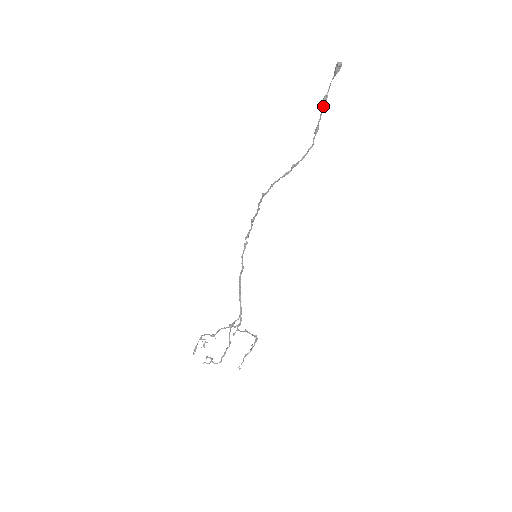
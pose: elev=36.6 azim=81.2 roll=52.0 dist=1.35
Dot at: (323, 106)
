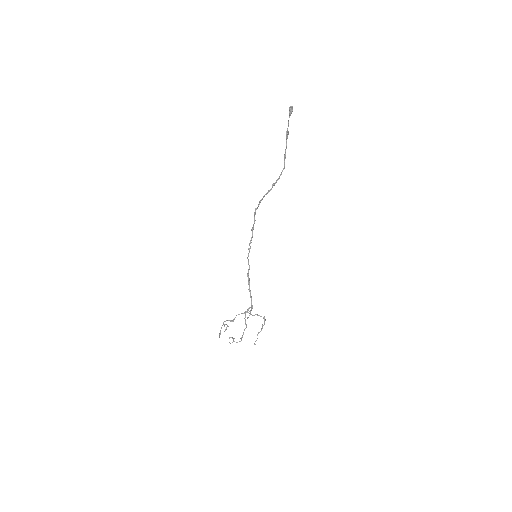
Dot at: (286, 138)
